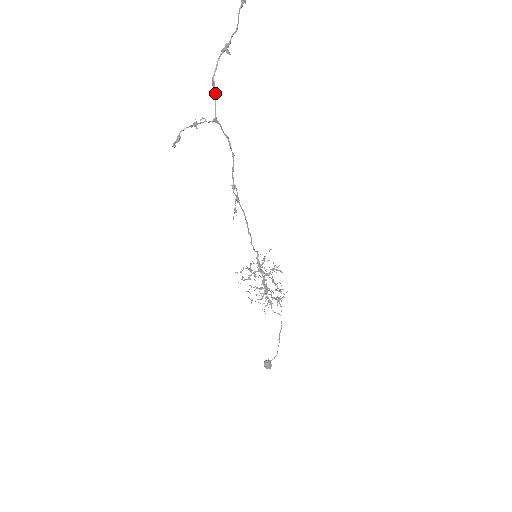
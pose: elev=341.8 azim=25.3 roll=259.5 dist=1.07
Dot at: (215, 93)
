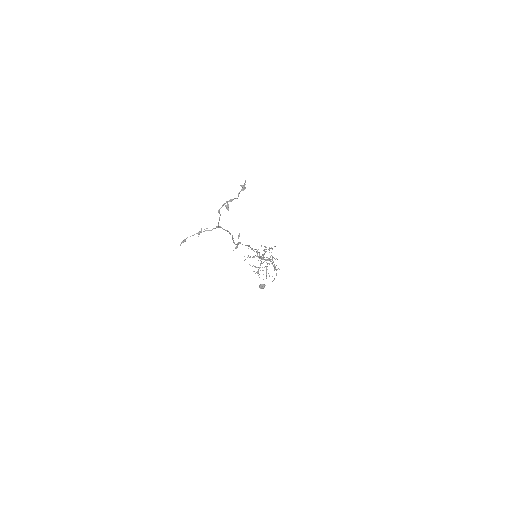
Dot at: occluded
